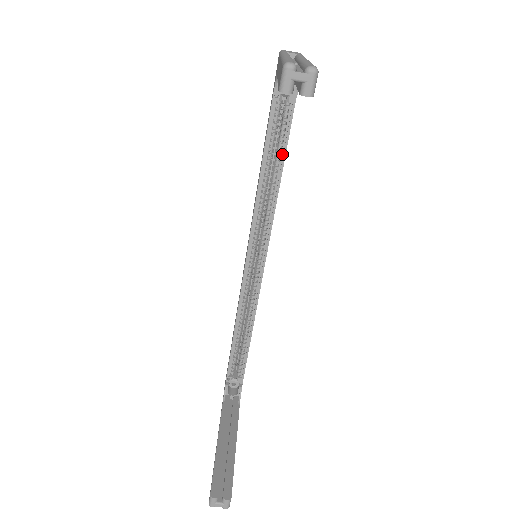
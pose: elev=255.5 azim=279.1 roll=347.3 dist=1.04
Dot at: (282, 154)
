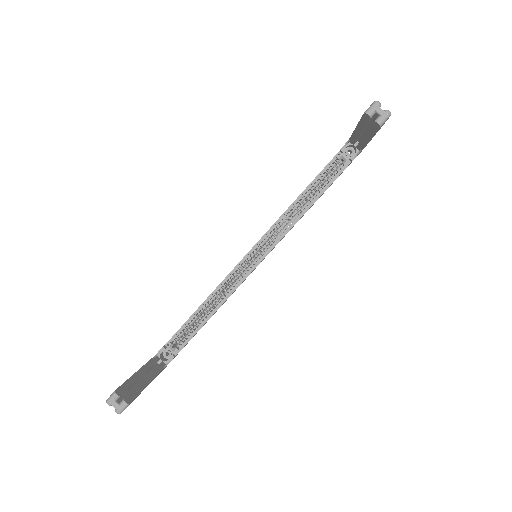
Dot at: (320, 193)
